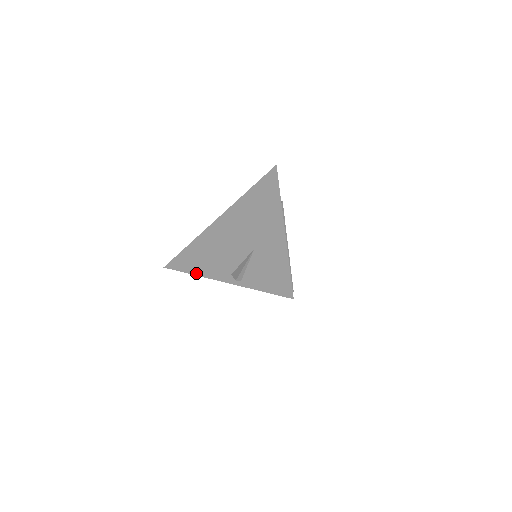
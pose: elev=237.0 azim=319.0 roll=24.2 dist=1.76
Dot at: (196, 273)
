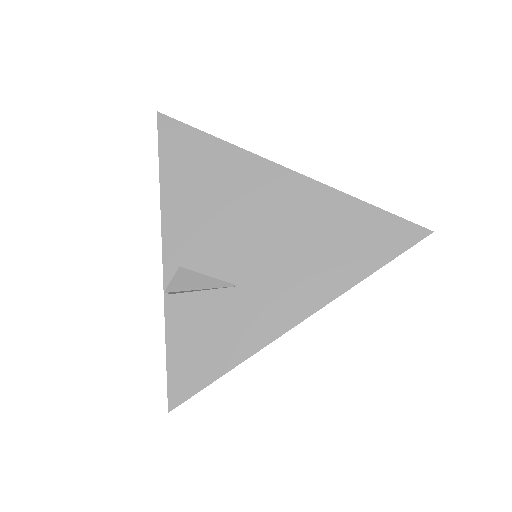
Dot at: (164, 191)
